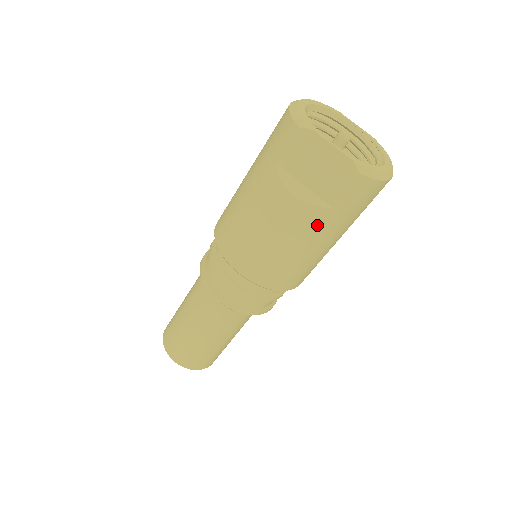
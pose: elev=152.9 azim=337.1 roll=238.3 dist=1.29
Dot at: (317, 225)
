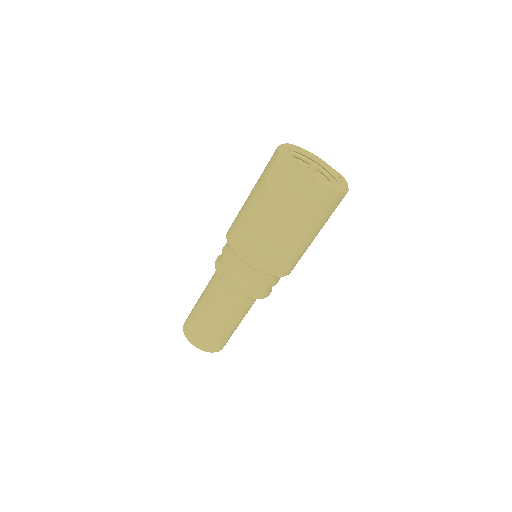
Dot at: (289, 218)
